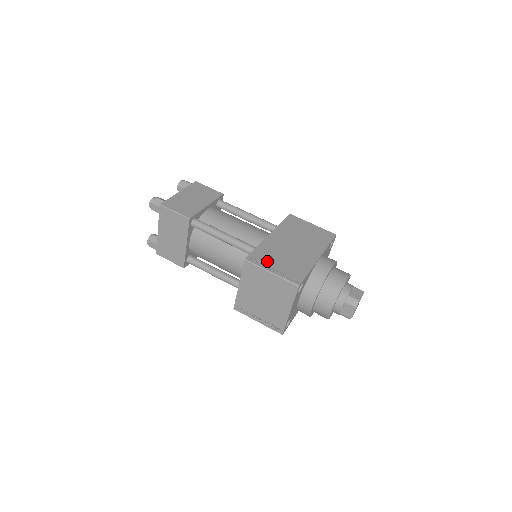
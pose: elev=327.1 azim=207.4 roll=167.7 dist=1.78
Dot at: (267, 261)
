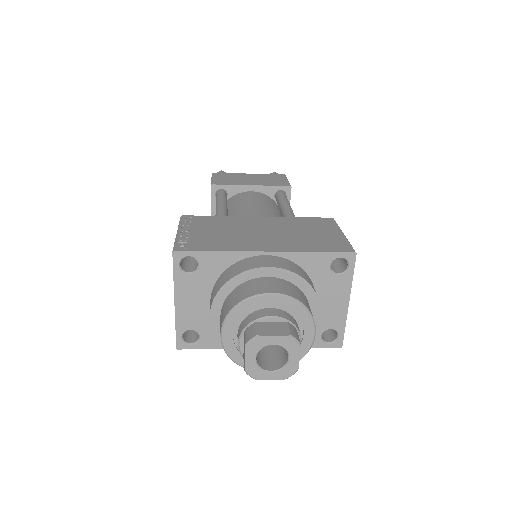
Dot at: (197, 225)
